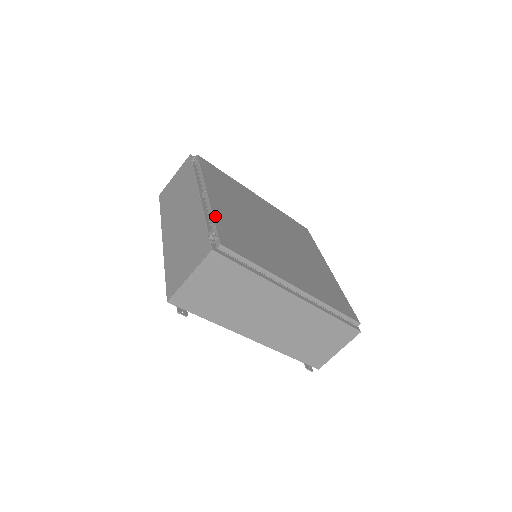
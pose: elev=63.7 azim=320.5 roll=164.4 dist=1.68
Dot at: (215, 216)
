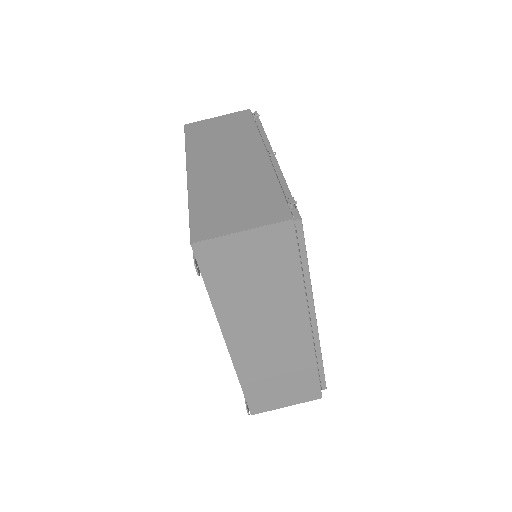
Dot at: occluded
